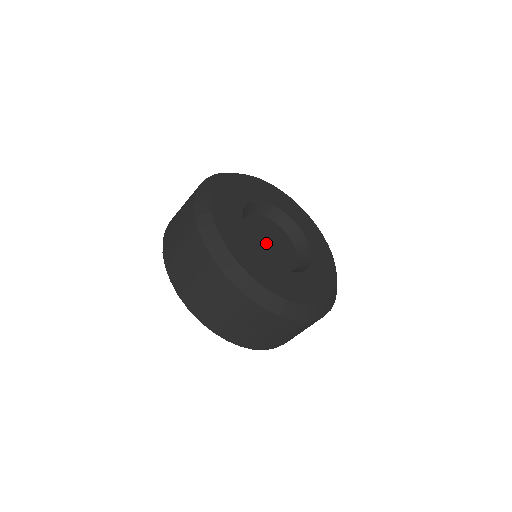
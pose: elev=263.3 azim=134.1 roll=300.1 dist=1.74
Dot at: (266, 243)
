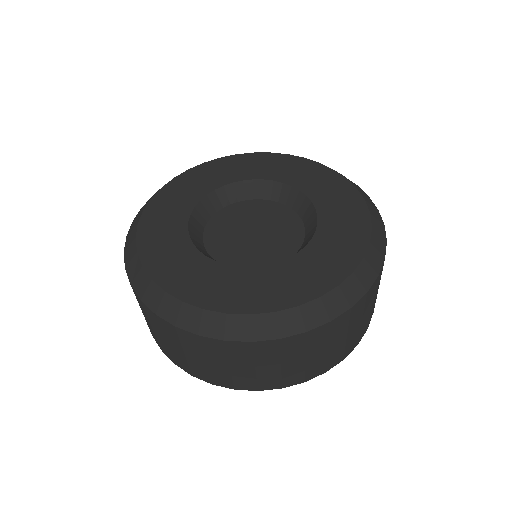
Dot at: (249, 239)
